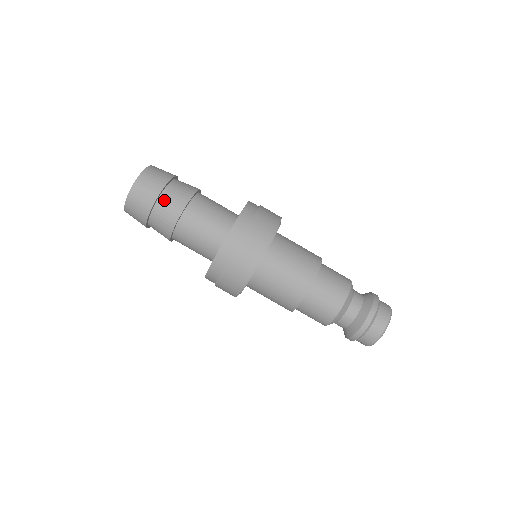
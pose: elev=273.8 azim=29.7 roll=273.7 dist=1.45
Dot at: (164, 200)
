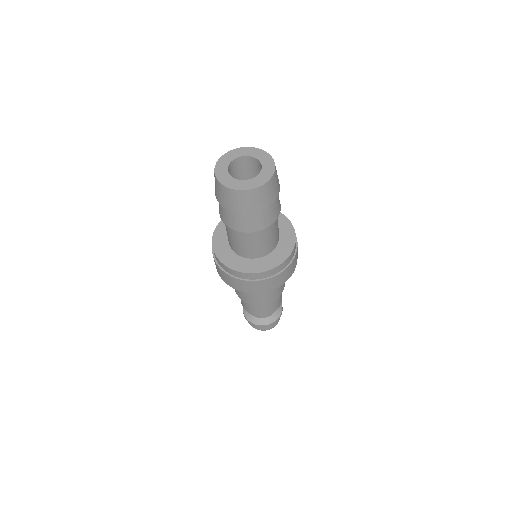
Dot at: (249, 216)
